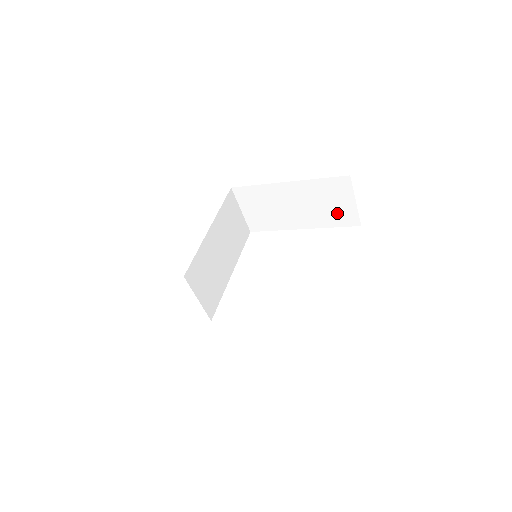
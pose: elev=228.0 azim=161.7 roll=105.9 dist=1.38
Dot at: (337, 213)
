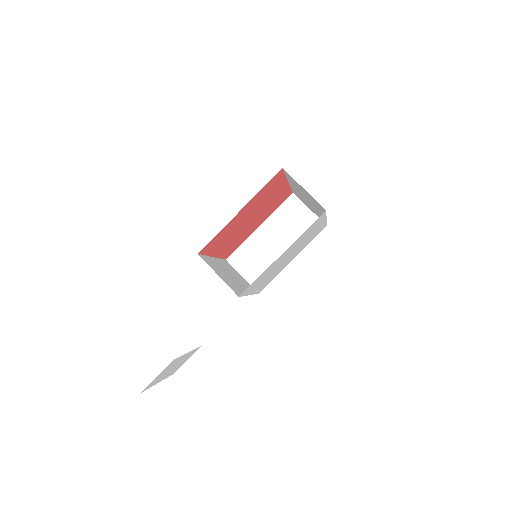
Dot at: (305, 227)
